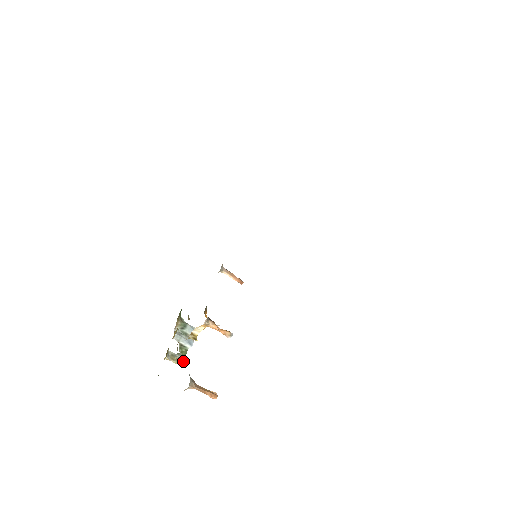
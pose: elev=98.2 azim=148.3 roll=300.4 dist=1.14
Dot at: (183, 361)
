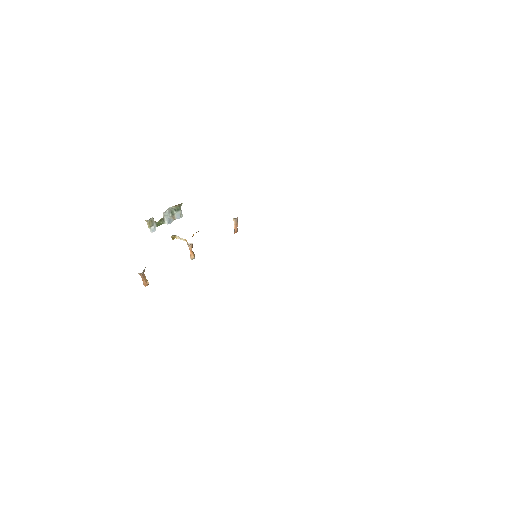
Dot at: (154, 229)
